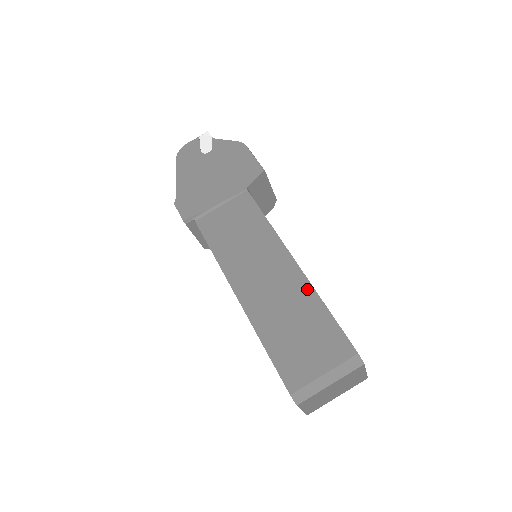
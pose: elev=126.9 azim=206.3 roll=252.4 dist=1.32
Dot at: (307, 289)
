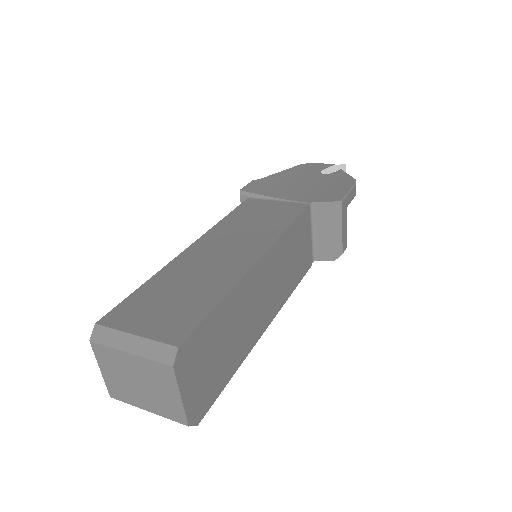
Dot at: (232, 279)
